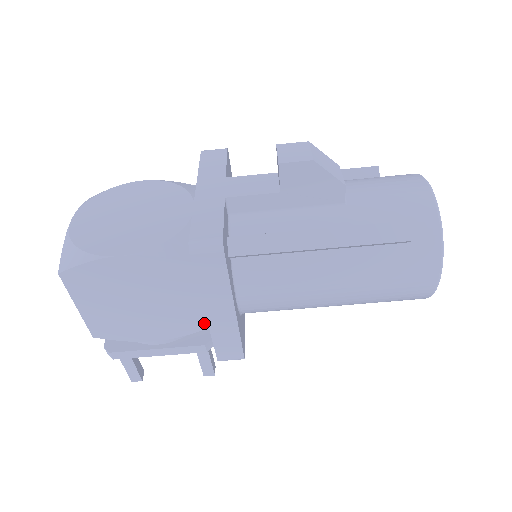
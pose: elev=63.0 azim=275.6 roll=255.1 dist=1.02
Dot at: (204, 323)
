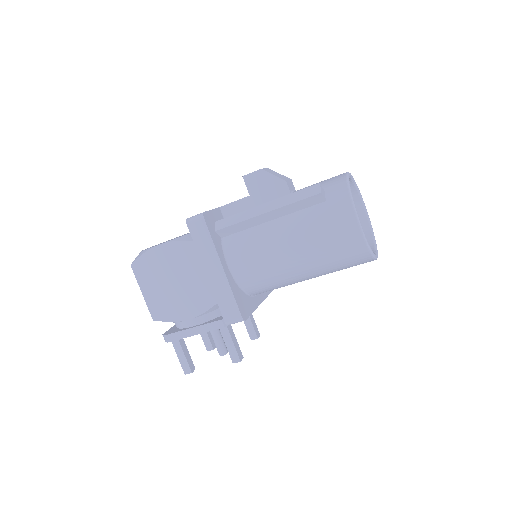
Dot at: occluded
